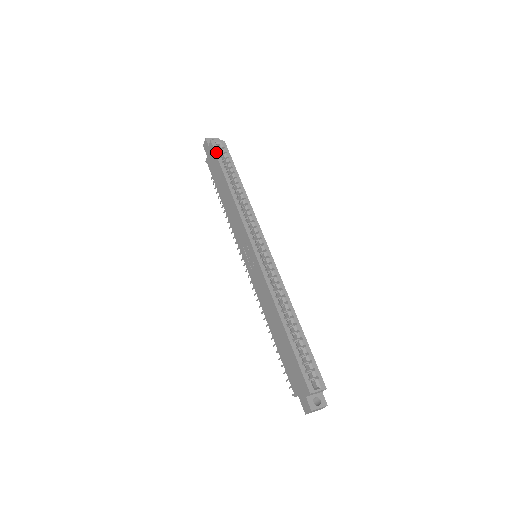
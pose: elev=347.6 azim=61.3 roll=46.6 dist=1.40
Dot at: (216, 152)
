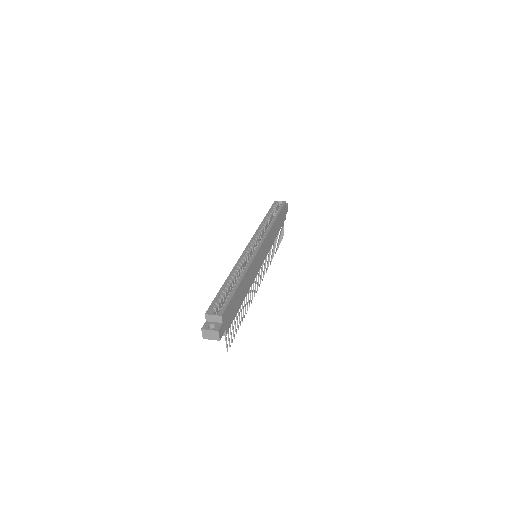
Dot at: (273, 205)
